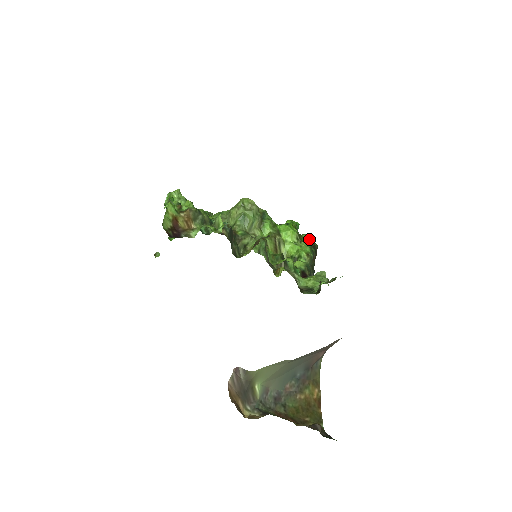
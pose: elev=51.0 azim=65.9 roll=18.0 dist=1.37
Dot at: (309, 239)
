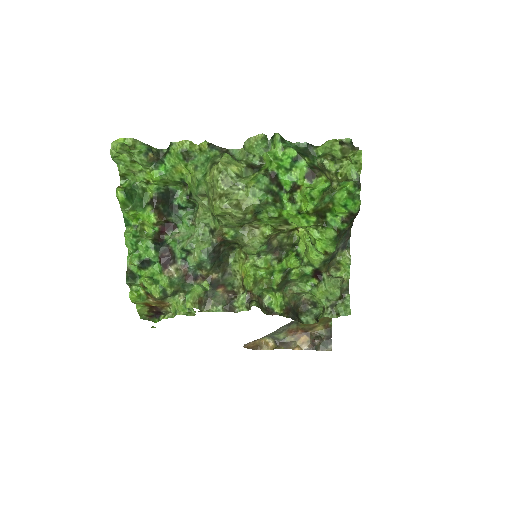
Dot at: (342, 210)
